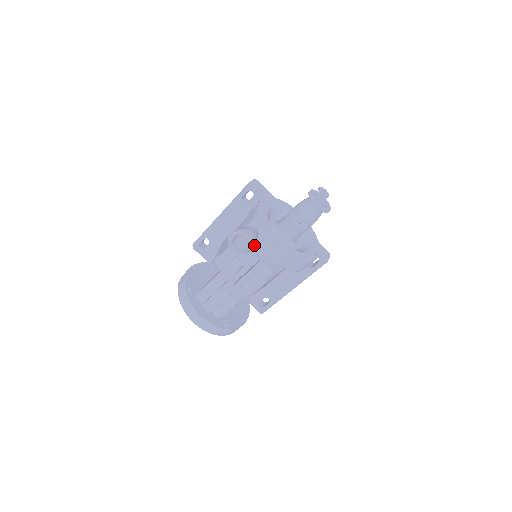
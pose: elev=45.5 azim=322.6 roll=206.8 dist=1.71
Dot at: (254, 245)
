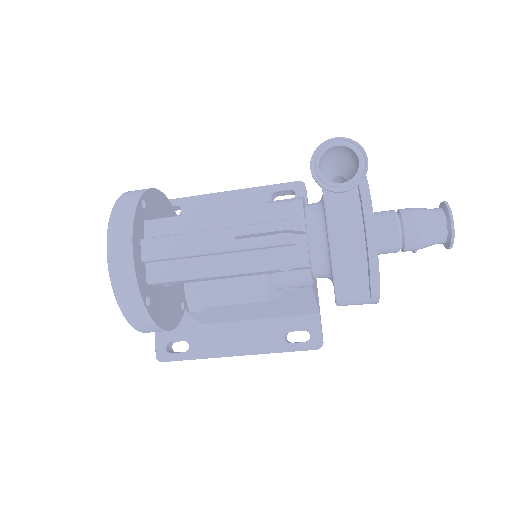
Dot at: (359, 179)
